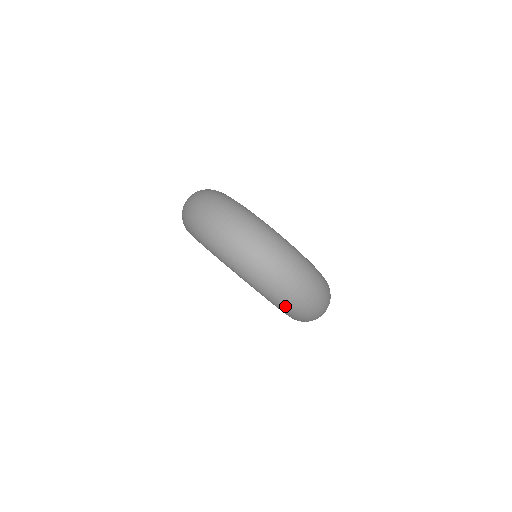
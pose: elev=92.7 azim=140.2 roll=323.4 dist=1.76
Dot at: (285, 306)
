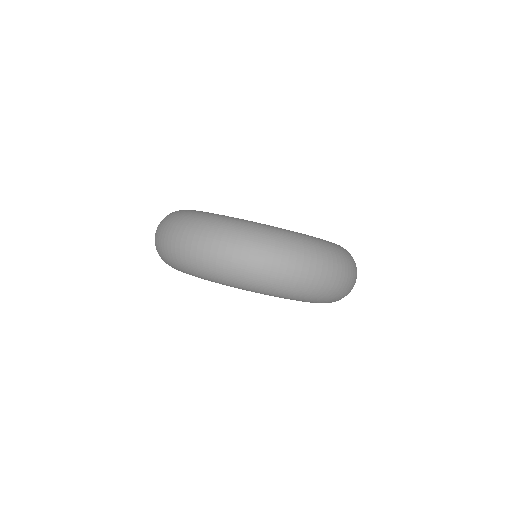
Dot at: (330, 300)
